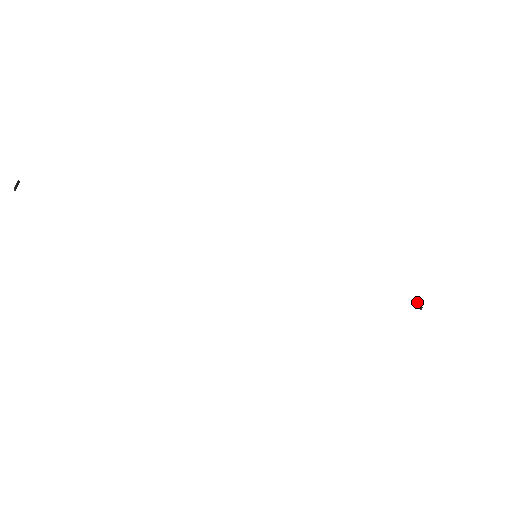
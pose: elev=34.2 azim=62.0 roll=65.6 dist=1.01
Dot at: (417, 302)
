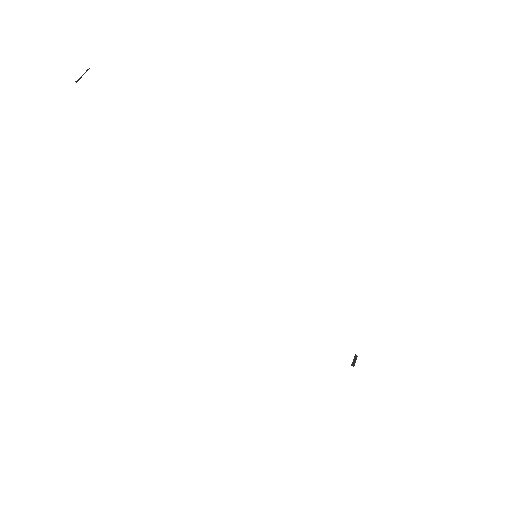
Dot at: (356, 358)
